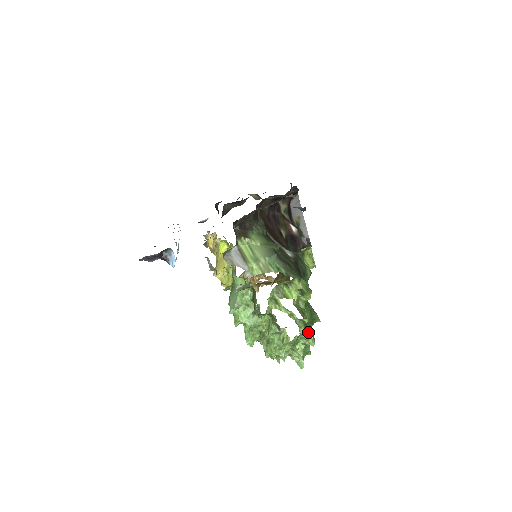
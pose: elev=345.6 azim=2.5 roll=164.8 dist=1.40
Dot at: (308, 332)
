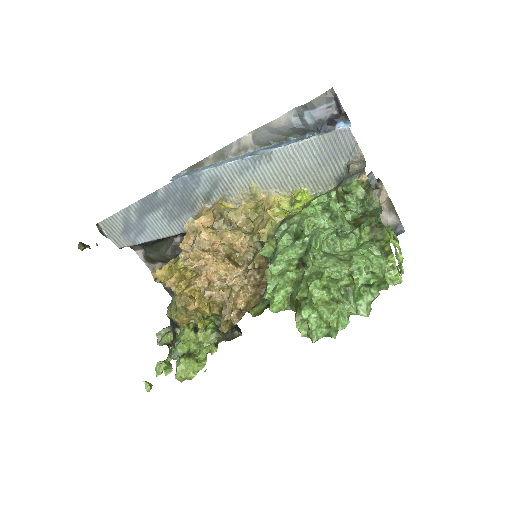
Dot at: (377, 295)
